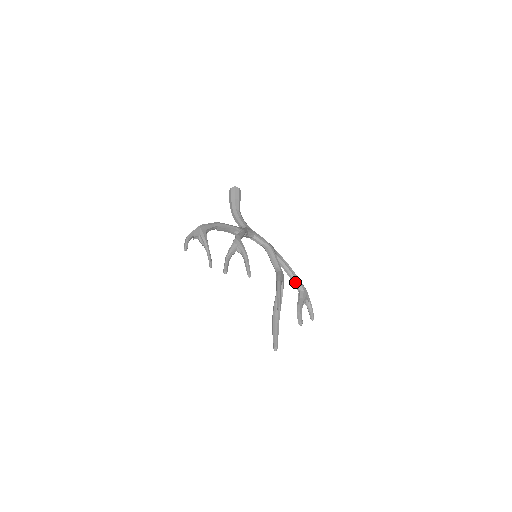
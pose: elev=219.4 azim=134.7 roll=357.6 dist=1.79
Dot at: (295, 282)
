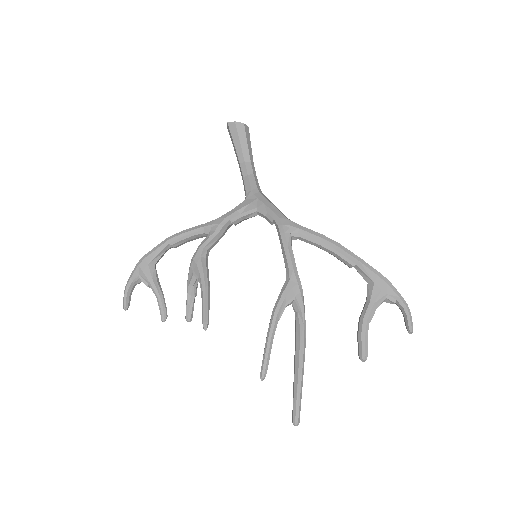
Dot at: occluded
